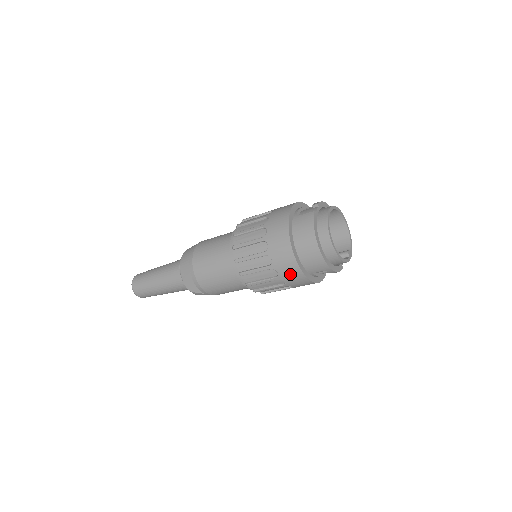
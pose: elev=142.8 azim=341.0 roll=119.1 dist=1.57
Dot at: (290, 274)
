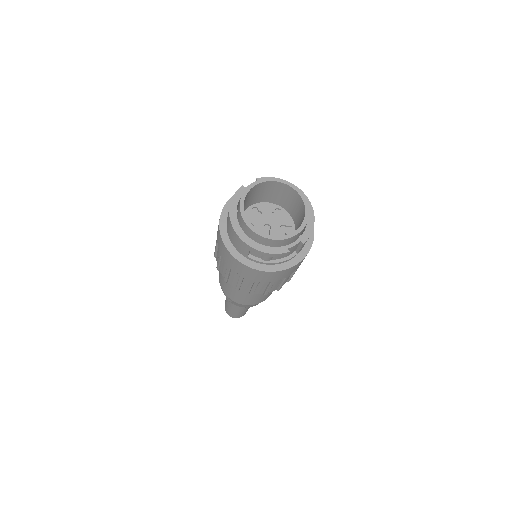
Dot at: (229, 259)
